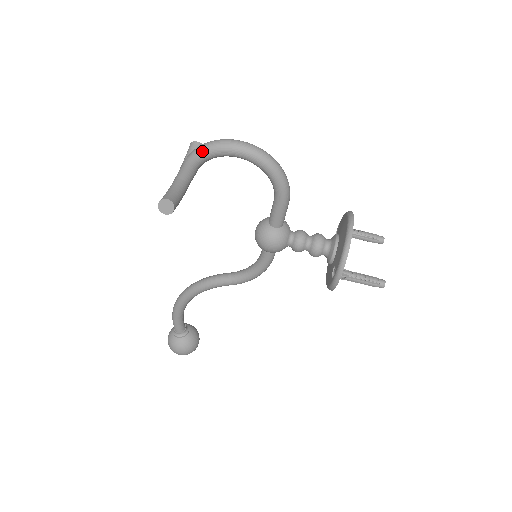
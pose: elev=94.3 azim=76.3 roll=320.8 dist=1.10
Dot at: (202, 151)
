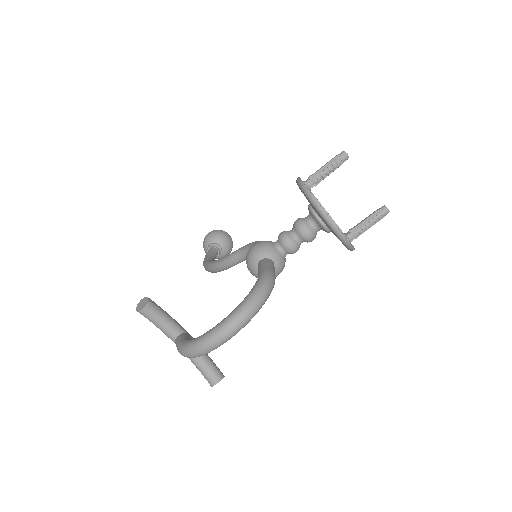
Dot at: occluded
